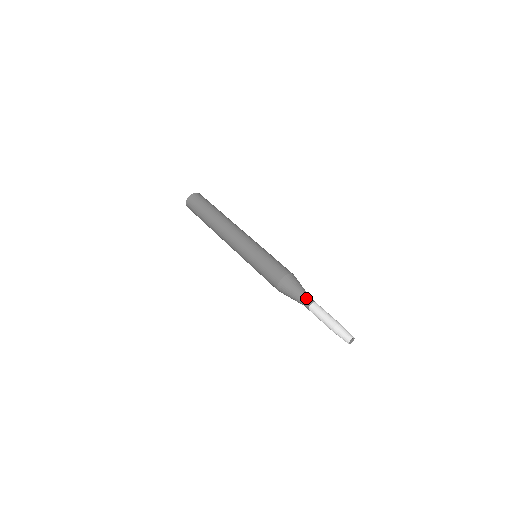
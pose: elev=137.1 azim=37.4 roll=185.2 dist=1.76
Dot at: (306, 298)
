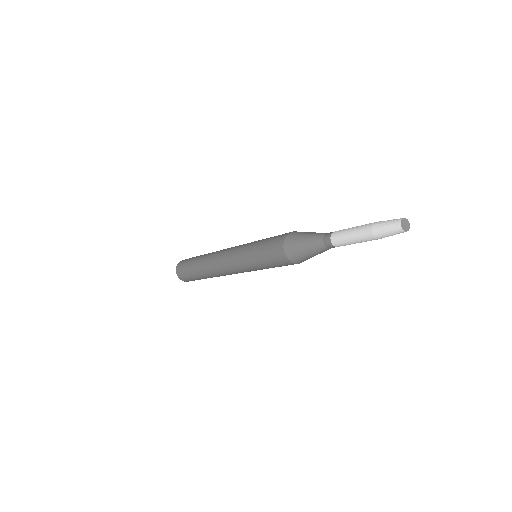
Dot at: (324, 233)
